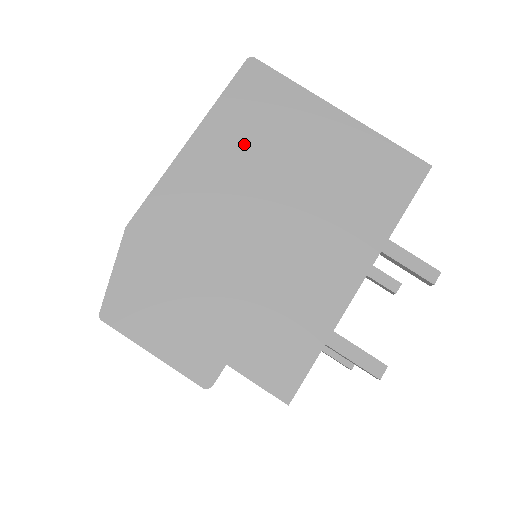
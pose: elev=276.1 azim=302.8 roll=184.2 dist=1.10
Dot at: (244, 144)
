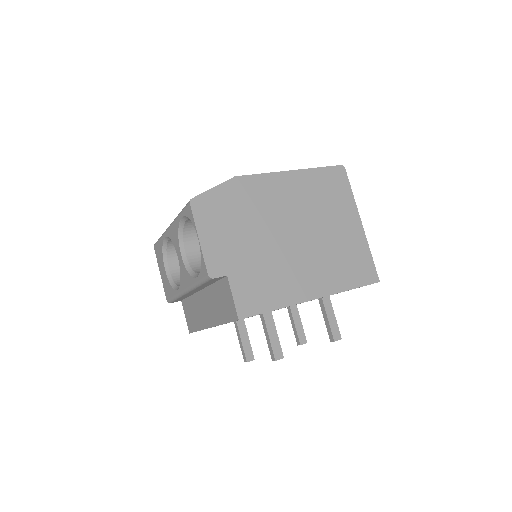
Dot at: (312, 195)
